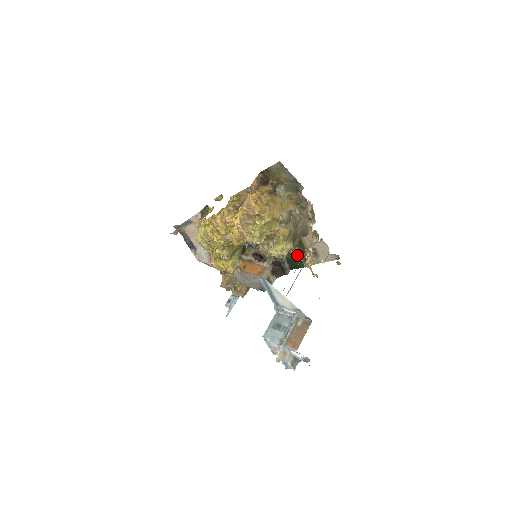
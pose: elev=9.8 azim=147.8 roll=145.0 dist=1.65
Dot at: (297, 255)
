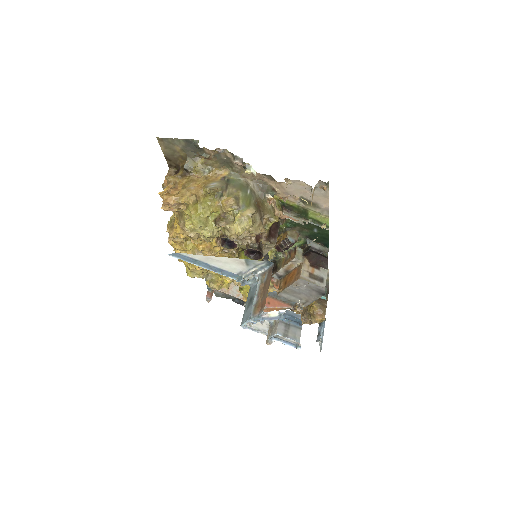
Dot at: (299, 222)
